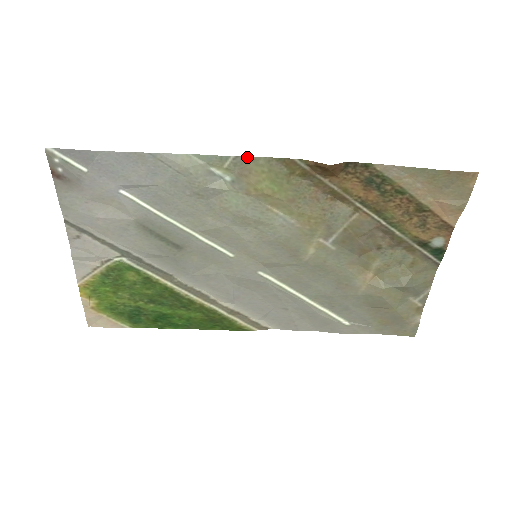
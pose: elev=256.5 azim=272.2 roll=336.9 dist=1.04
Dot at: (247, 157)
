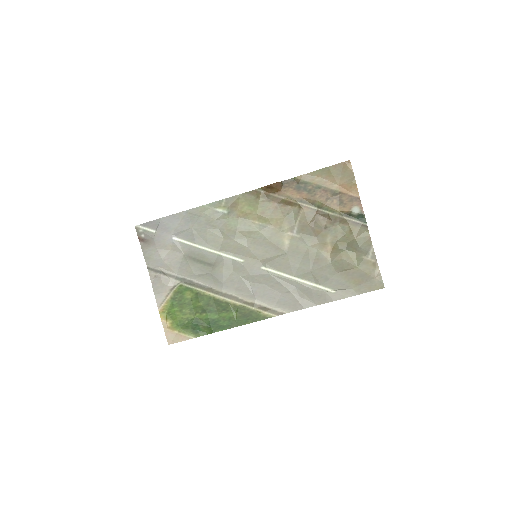
Dot at: (232, 197)
